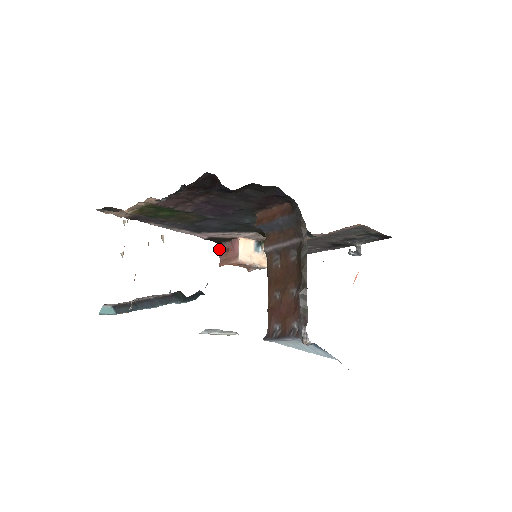
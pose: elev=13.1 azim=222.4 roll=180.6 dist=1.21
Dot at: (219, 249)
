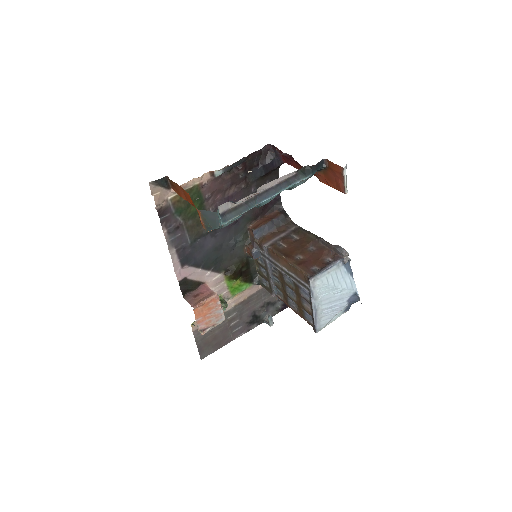
Dot at: (185, 299)
